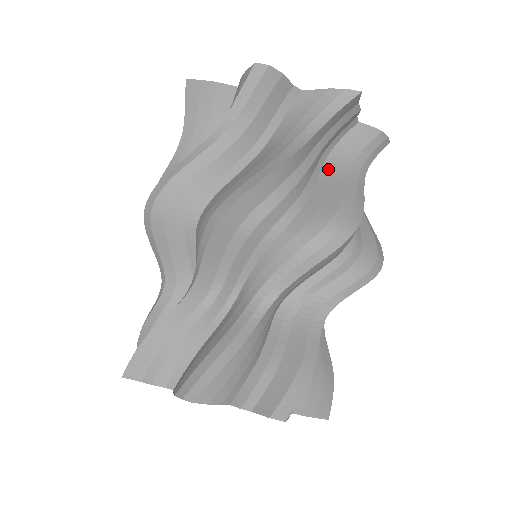
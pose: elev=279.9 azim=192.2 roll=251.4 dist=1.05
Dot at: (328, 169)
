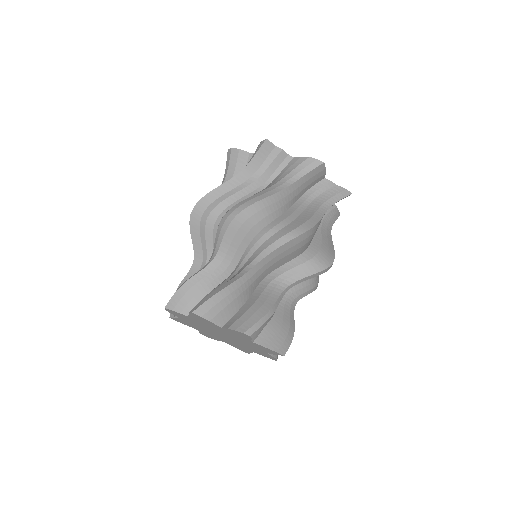
Dot at: (266, 187)
